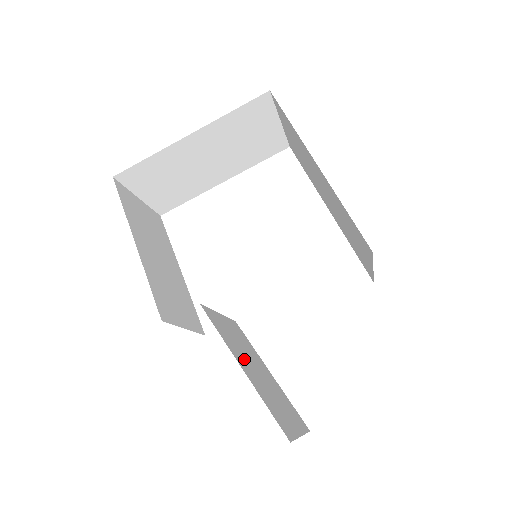
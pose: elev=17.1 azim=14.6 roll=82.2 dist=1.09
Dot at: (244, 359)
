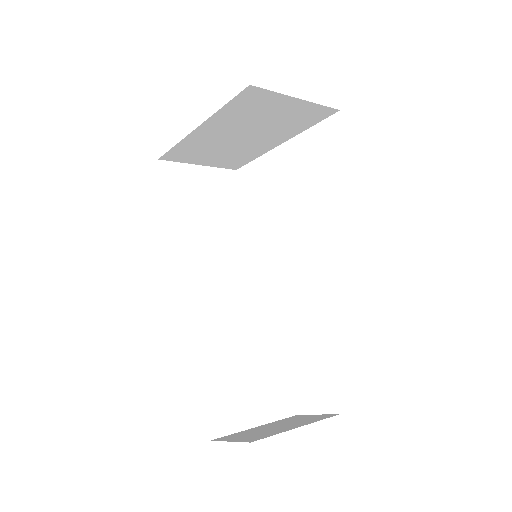
Dot at: (220, 352)
